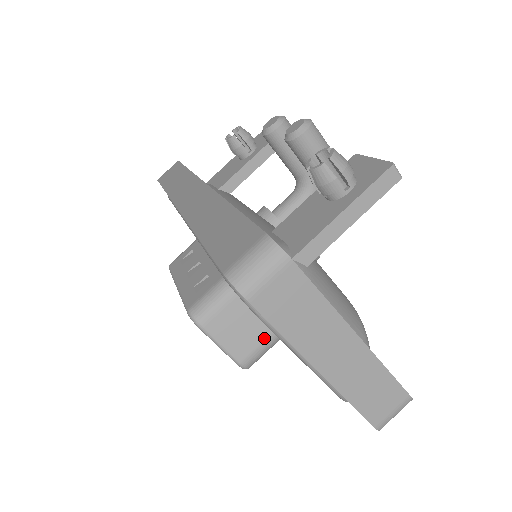
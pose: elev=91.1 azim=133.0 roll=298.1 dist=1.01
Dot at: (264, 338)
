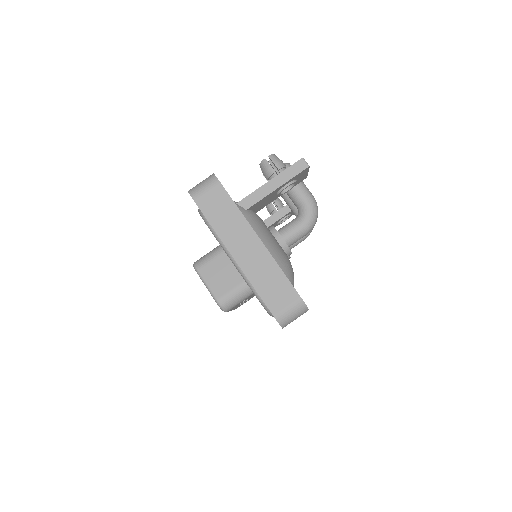
Dot at: (235, 285)
